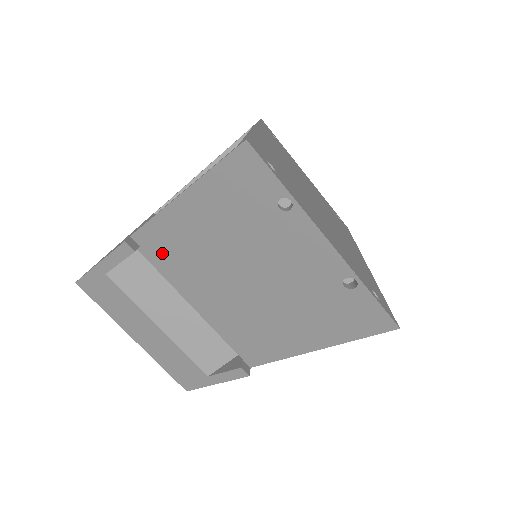
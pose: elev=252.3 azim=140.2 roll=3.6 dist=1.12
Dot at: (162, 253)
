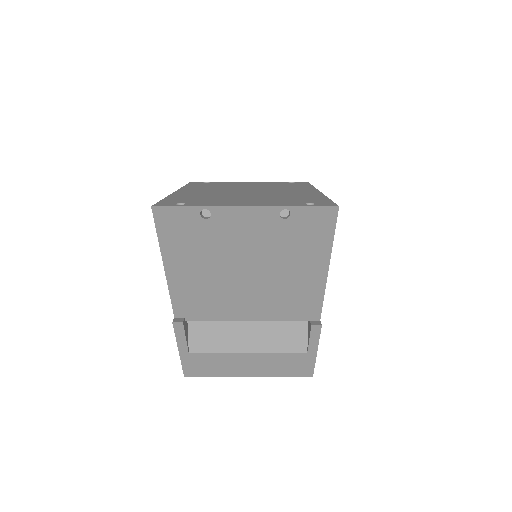
Dot at: (197, 308)
